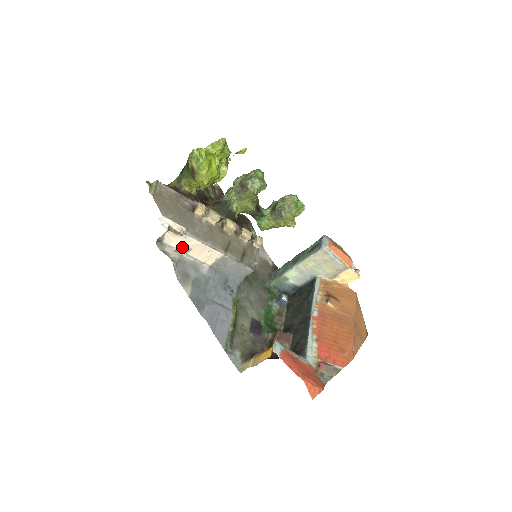
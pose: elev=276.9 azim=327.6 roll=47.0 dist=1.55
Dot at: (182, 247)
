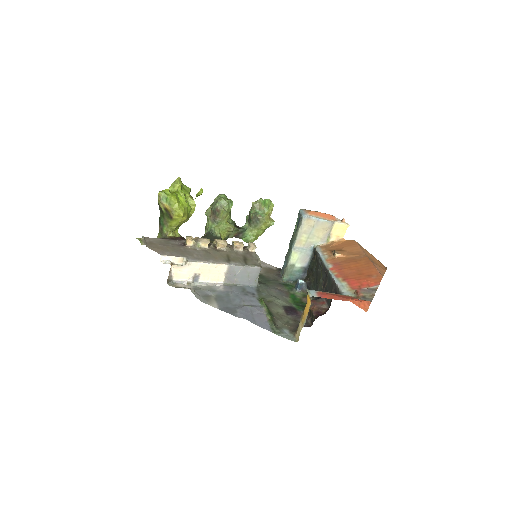
Dot at: (191, 277)
